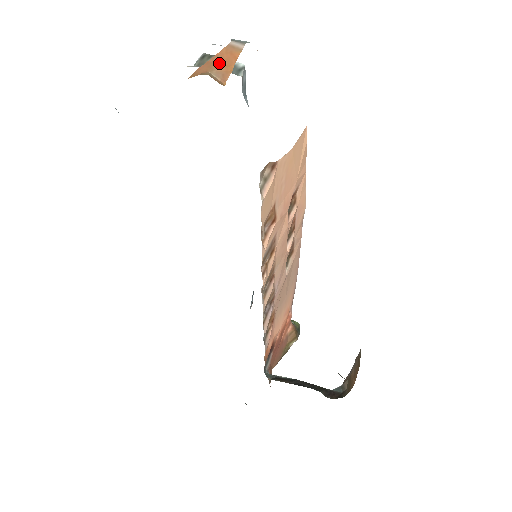
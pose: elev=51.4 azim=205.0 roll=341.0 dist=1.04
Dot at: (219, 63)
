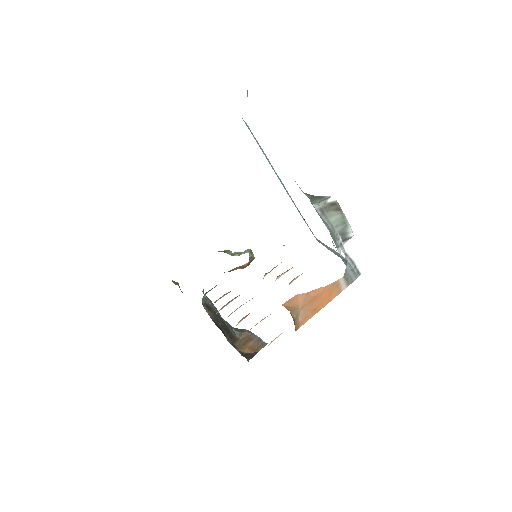
Dot at: (314, 301)
